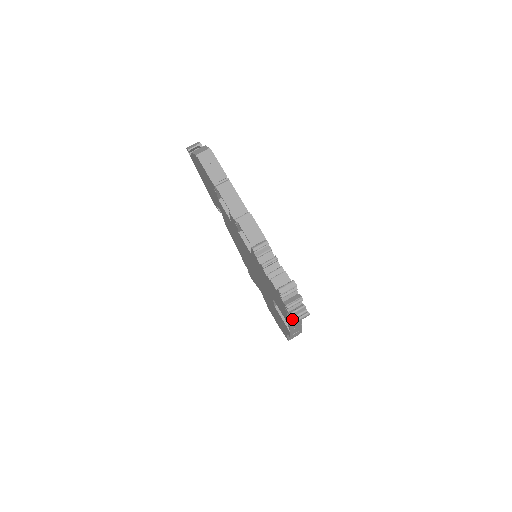
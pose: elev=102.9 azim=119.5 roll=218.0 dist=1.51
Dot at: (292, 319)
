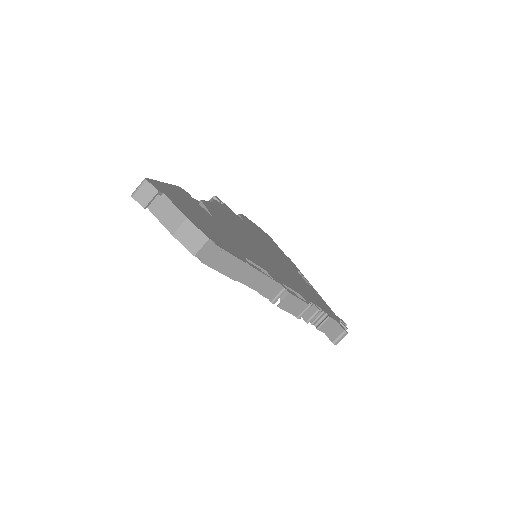
Dot at: occluded
